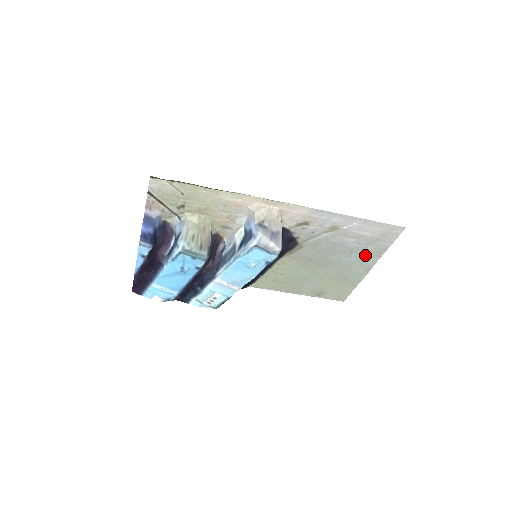
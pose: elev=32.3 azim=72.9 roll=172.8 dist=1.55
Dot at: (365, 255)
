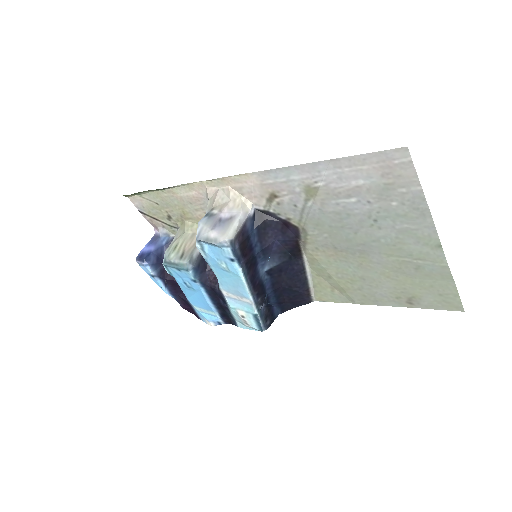
Dot at: (402, 219)
